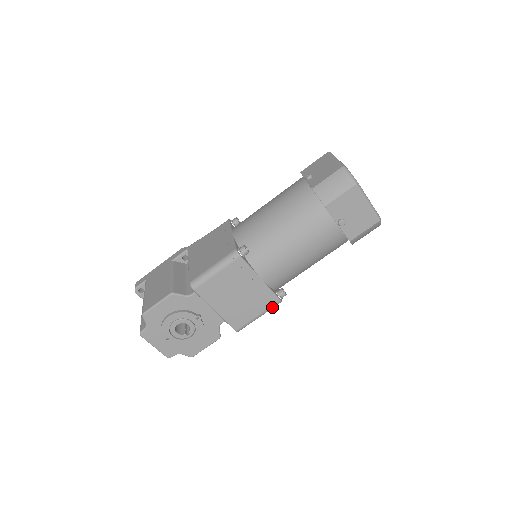
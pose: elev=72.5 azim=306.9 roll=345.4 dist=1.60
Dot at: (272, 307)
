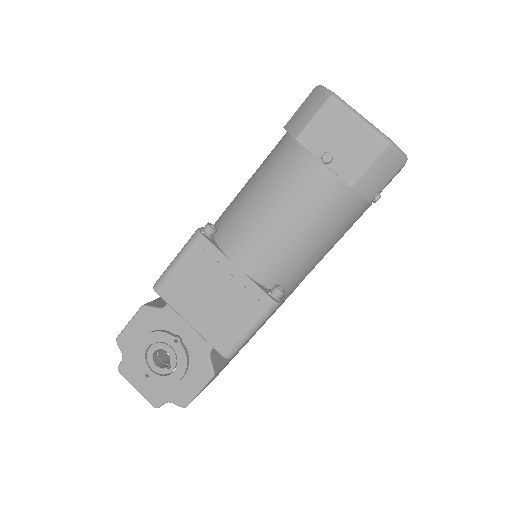
Dot at: (264, 313)
